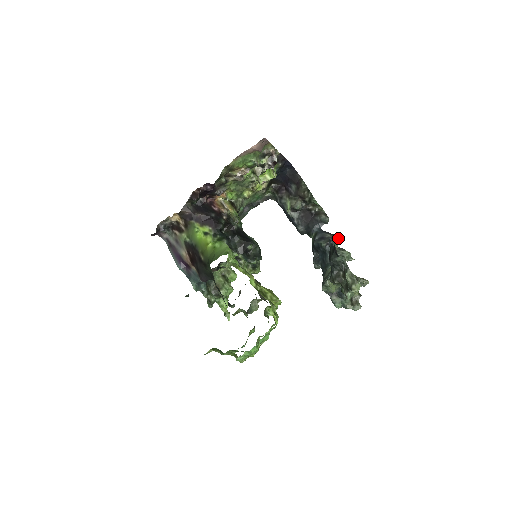
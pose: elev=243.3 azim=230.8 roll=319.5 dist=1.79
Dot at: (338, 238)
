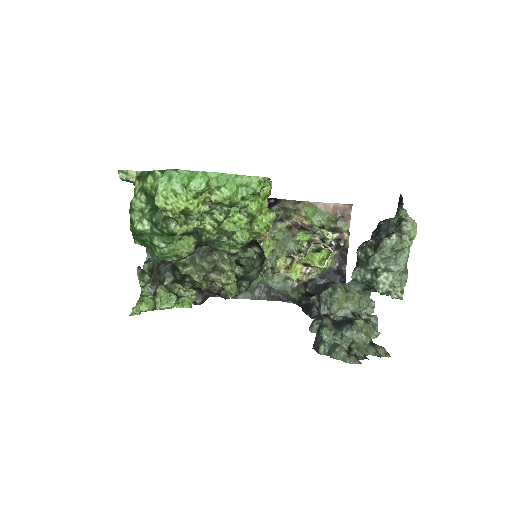
Dot at: (373, 301)
